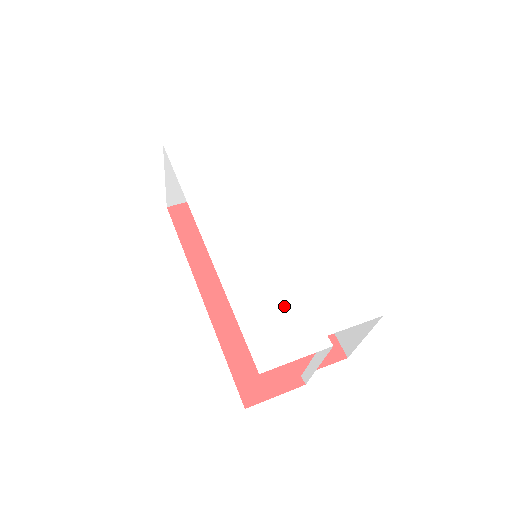
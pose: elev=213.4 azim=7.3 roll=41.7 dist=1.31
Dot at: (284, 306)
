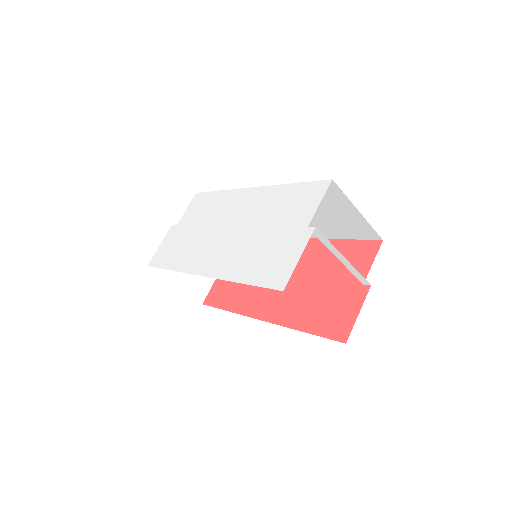
Dot at: (270, 246)
